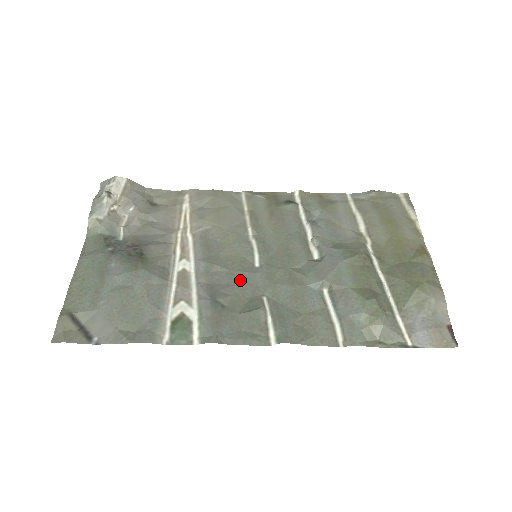
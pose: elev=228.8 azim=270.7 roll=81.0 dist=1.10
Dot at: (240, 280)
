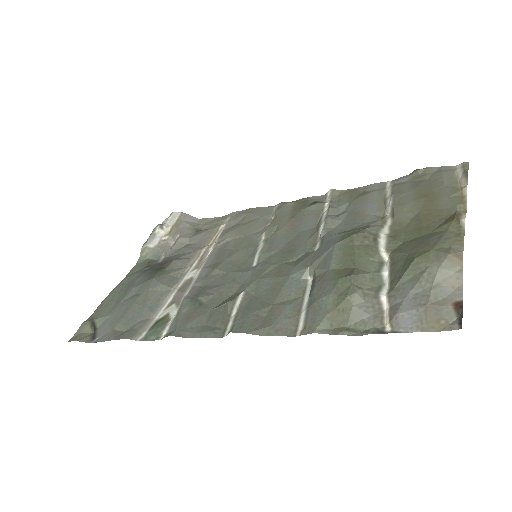
Dot at: (231, 280)
